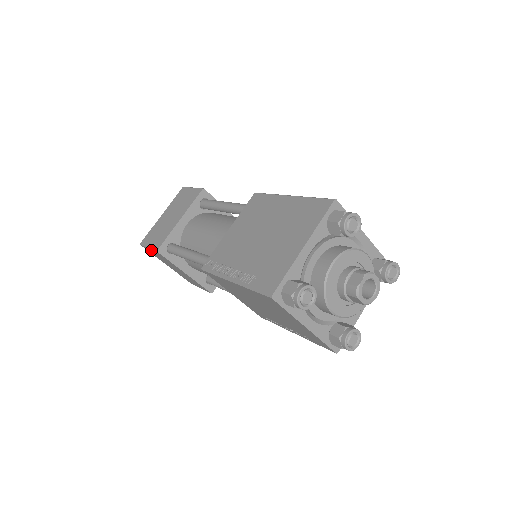
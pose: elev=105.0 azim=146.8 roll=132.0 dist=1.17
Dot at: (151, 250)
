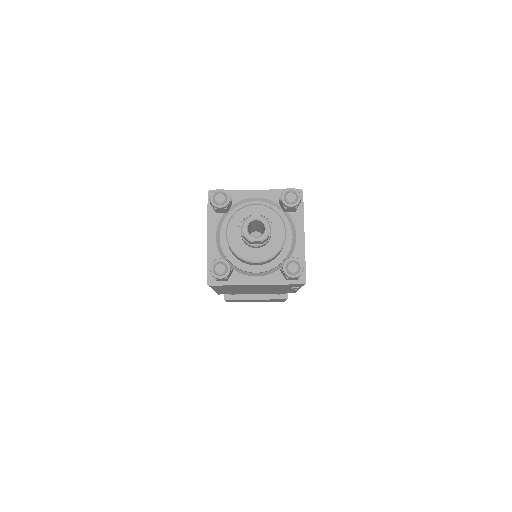
Dot at: occluded
